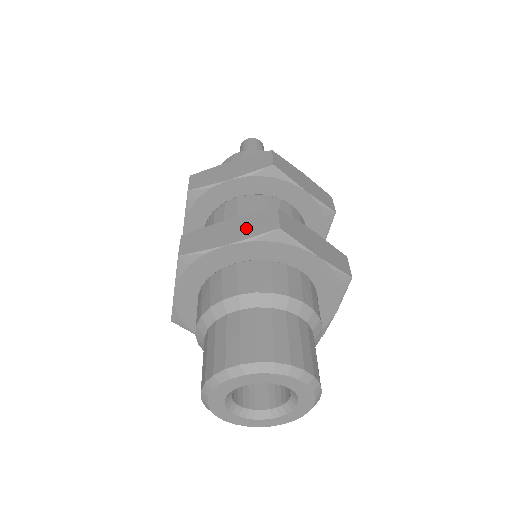
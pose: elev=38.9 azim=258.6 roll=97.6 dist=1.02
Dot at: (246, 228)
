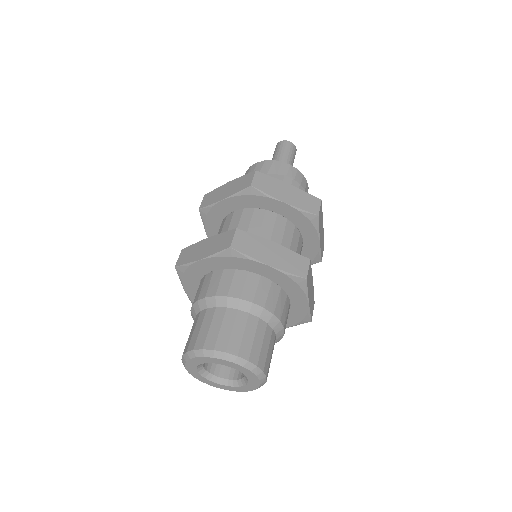
Dot at: (214, 246)
